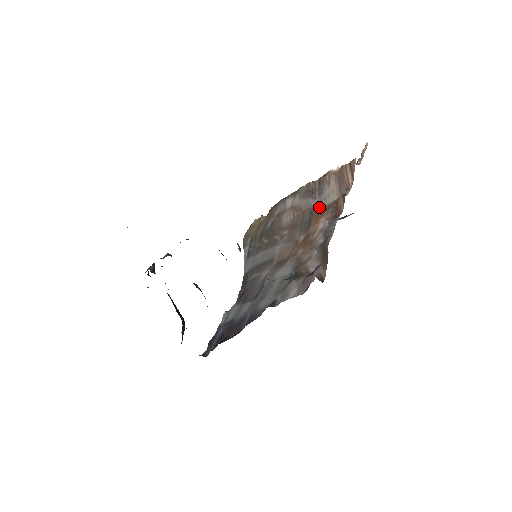
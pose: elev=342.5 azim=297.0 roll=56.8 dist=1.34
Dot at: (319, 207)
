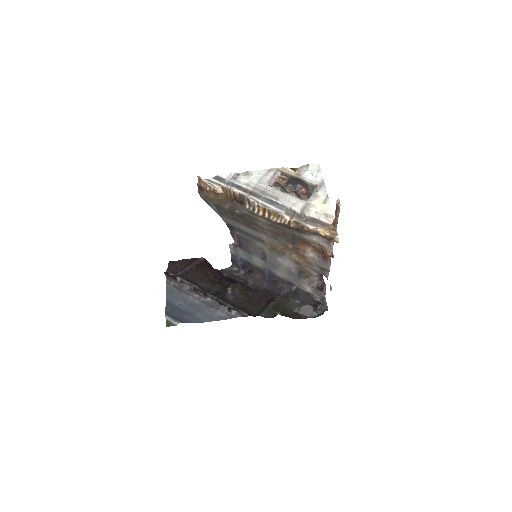
Dot at: (301, 238)
